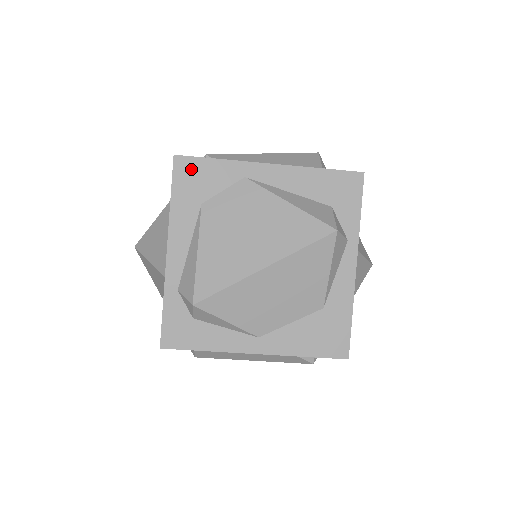
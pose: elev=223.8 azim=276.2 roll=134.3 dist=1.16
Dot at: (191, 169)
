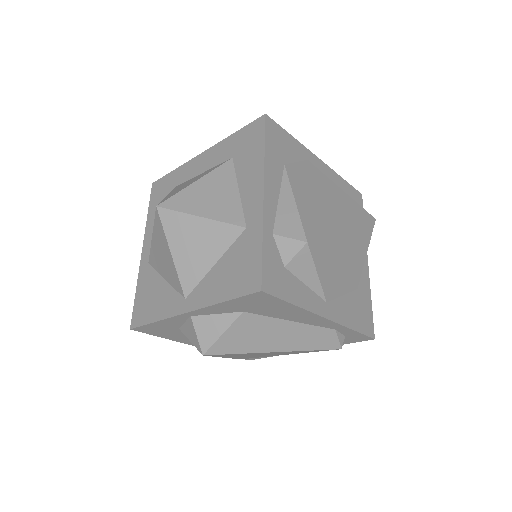
Dot at: (277, 132)
